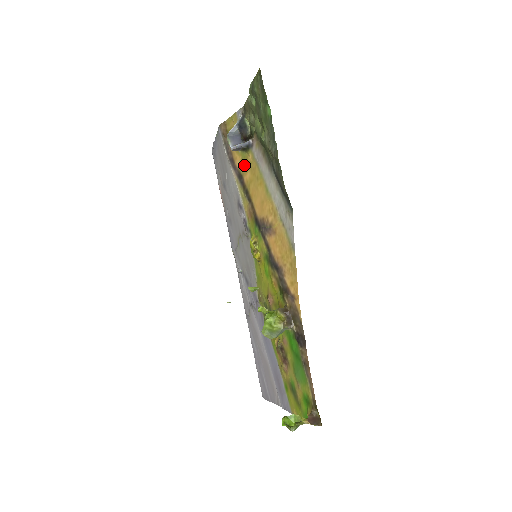
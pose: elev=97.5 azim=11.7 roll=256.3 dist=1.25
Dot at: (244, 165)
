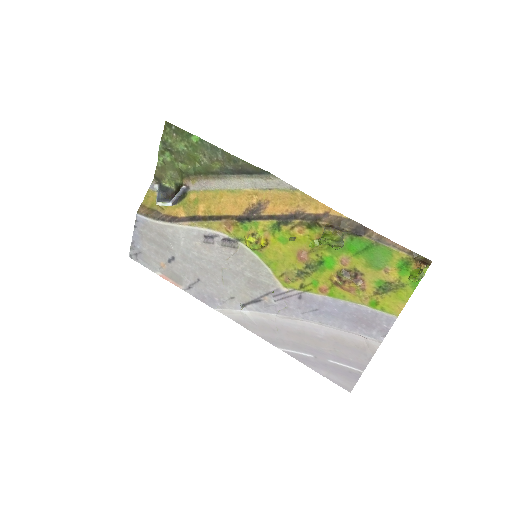
Dot at: (190, 207)
